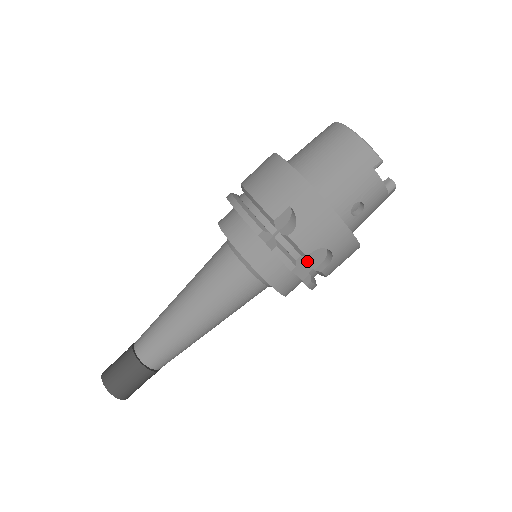
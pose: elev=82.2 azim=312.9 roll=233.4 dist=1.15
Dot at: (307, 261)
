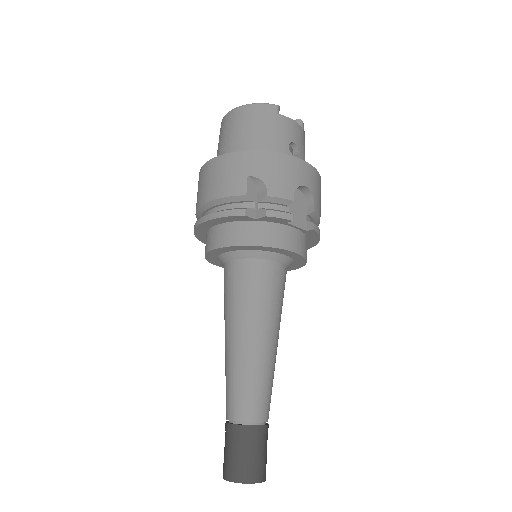
Dot at: (297, 210)
